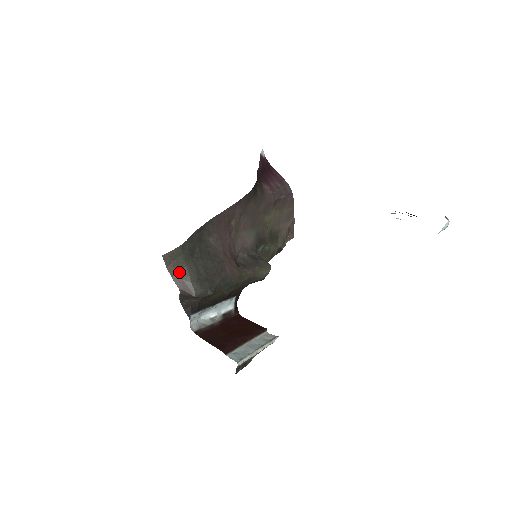
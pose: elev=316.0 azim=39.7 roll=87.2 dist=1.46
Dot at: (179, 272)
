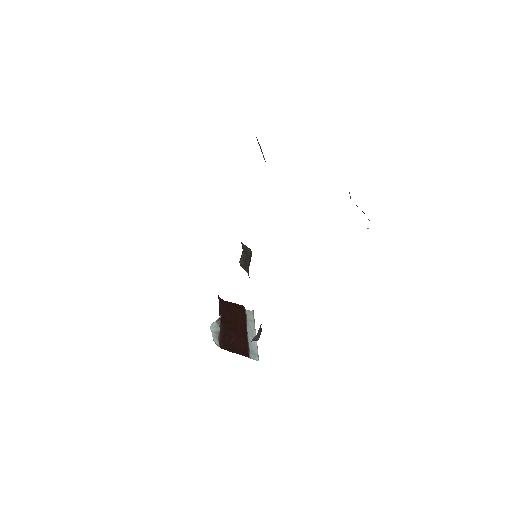
Dot at: occluded
